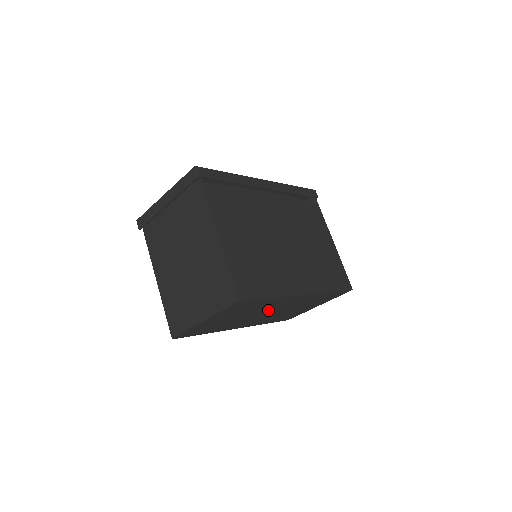
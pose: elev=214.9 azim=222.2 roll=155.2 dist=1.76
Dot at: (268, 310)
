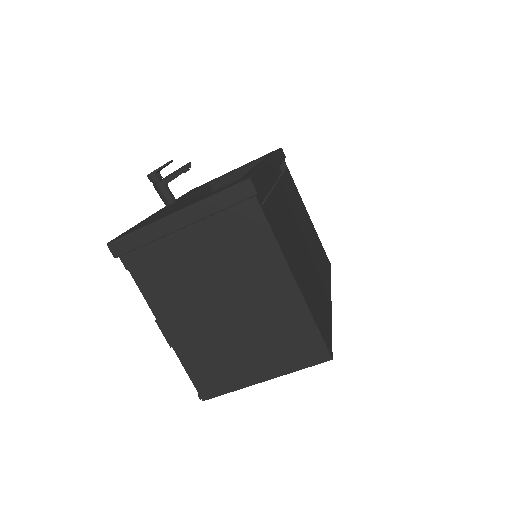
Dot at: occluded
